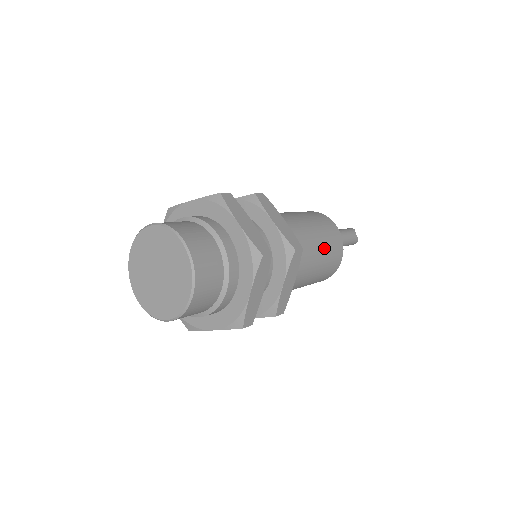
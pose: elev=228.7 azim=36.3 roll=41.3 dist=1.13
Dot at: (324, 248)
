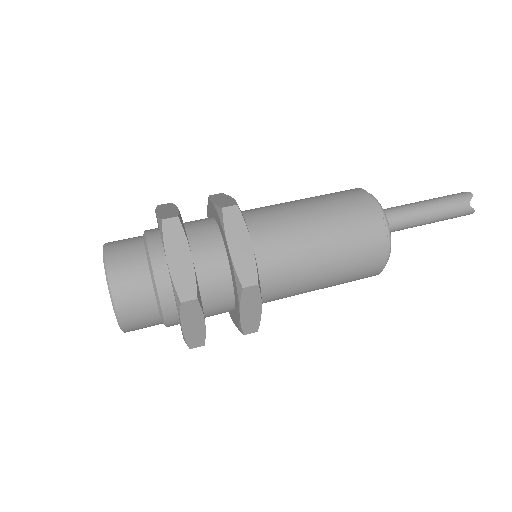
Dot at: (341, 257)
